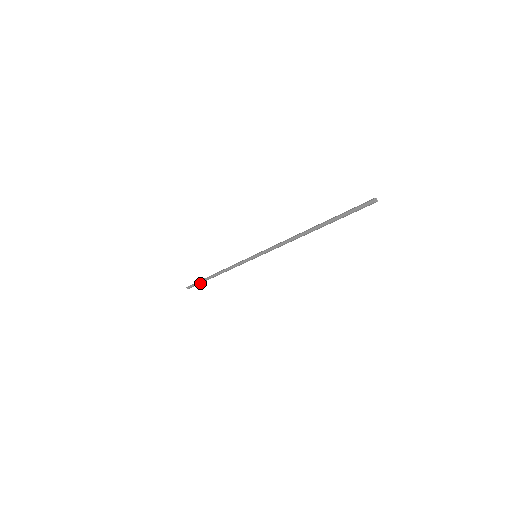
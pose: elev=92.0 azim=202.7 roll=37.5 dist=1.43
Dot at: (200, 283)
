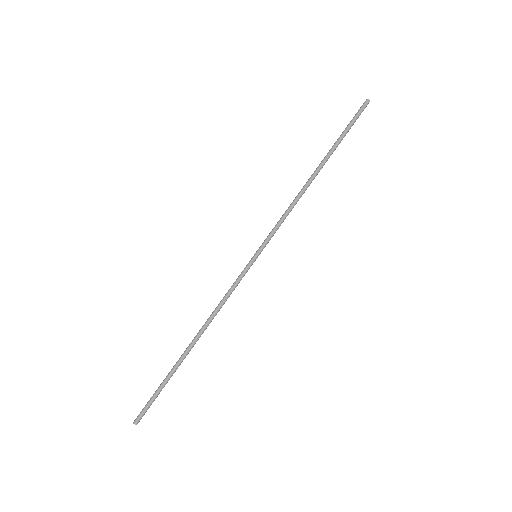
Dot at: (163, 387)
